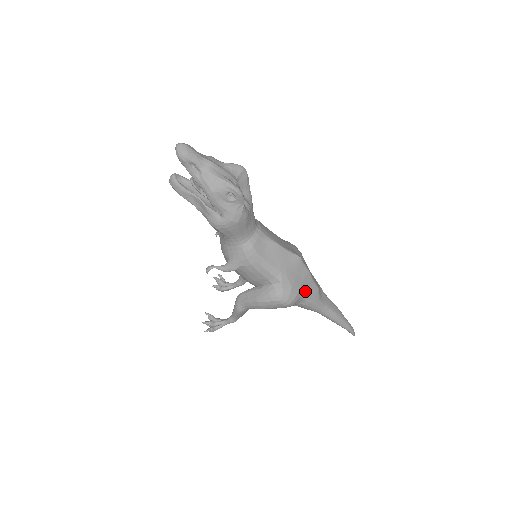
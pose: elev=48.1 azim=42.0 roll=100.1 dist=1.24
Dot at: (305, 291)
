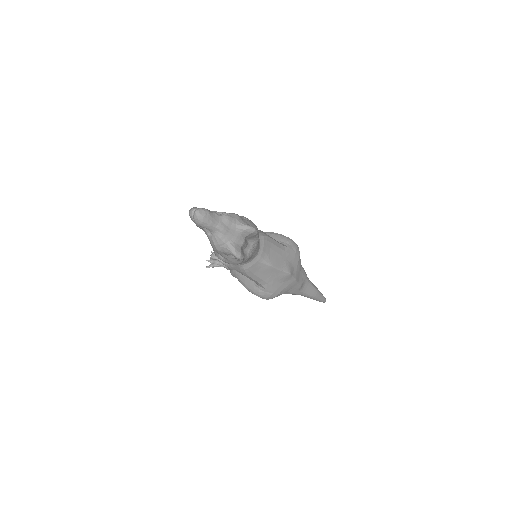
Dot at: (286, 291)
